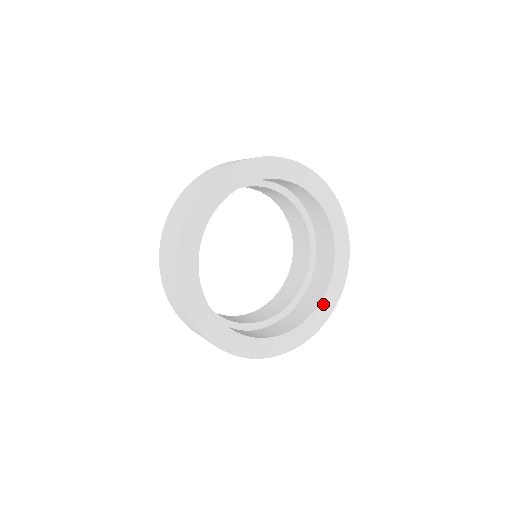
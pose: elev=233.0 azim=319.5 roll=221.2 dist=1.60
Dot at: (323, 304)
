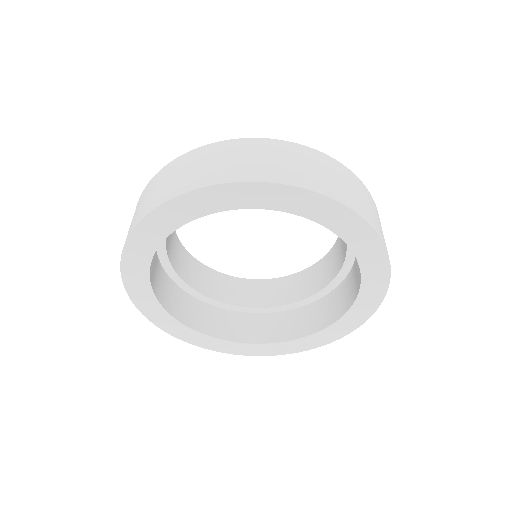
Dot at: (364, 293)
